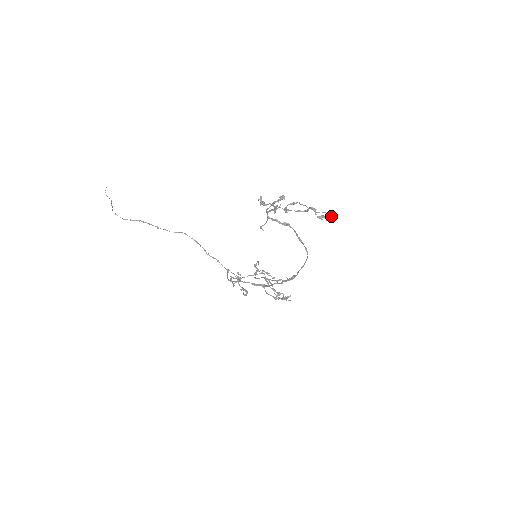
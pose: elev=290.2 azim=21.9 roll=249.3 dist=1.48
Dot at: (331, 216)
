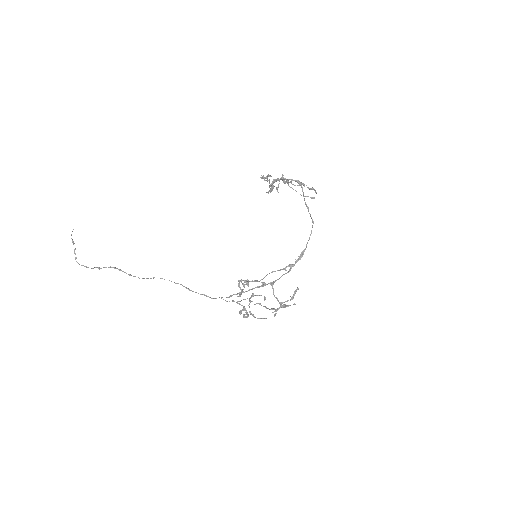
Dot at: (312, 198)
